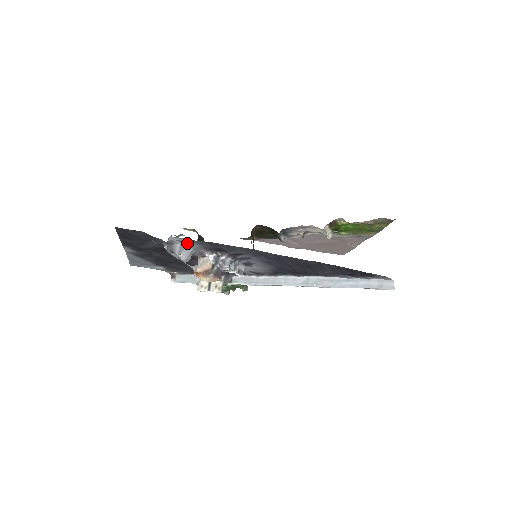
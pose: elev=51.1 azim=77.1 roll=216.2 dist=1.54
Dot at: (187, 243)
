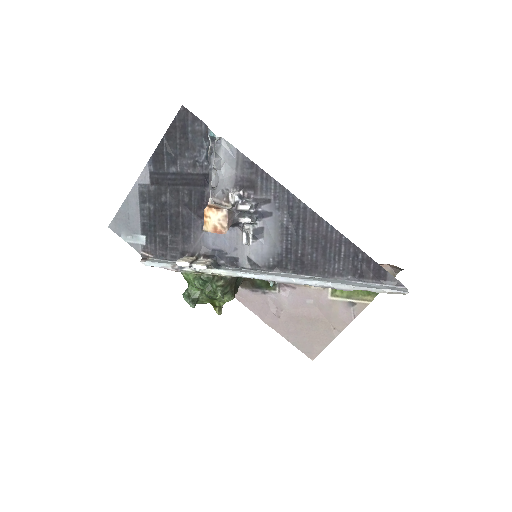
Dot at: (226, 164)
